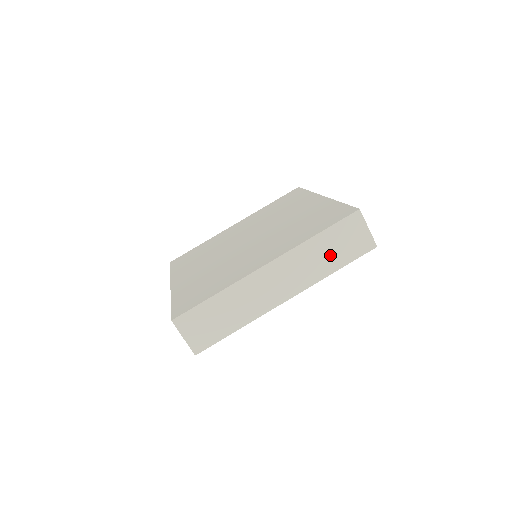
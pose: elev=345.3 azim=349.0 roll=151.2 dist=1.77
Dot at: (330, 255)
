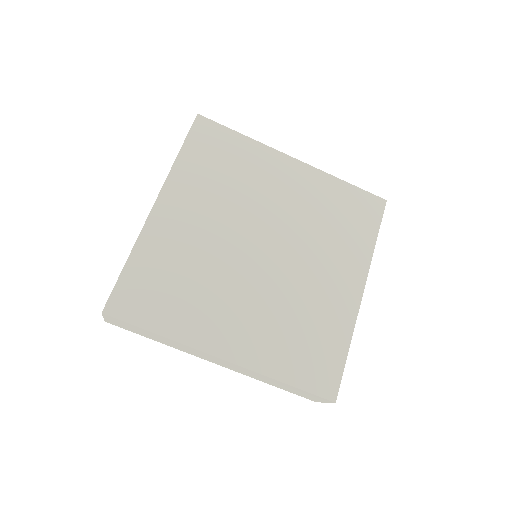
Dot at: (278, 385)
